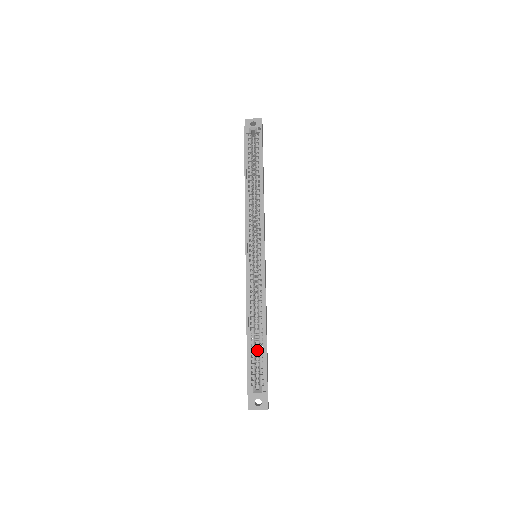
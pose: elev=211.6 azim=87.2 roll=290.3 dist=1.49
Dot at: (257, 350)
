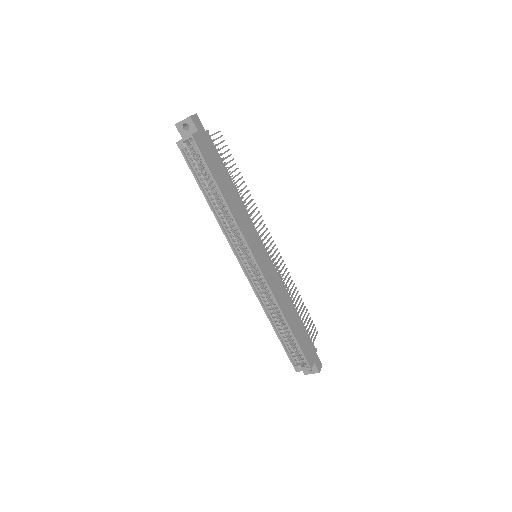
Dot at: occluded
